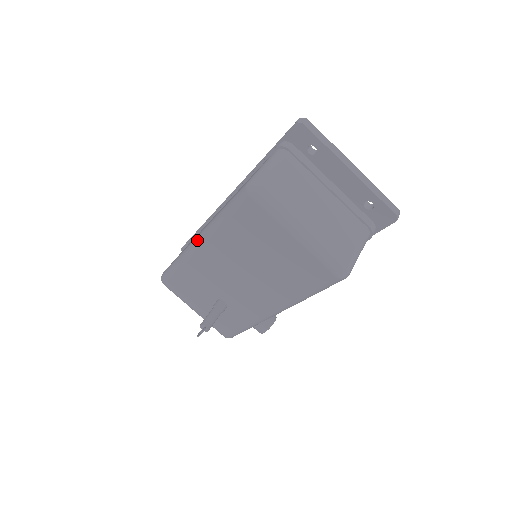
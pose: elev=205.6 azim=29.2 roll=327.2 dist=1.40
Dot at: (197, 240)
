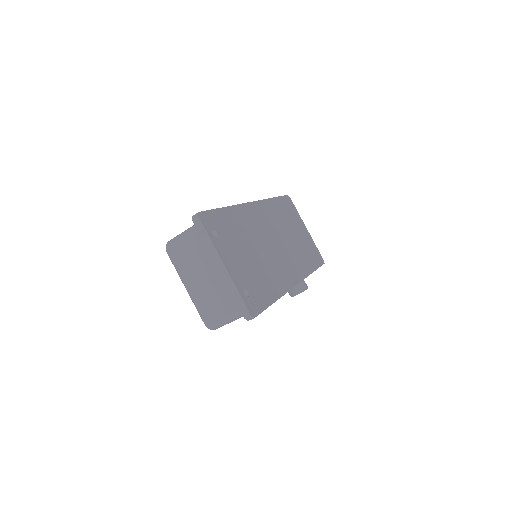
Dot at: occluded
